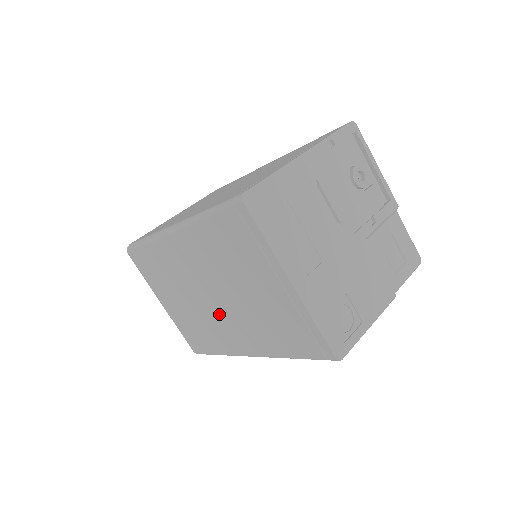
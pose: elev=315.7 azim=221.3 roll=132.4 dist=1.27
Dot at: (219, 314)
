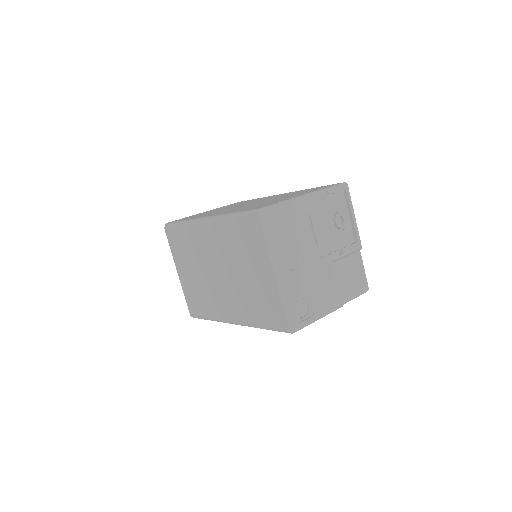
Dot at: (219, 287)
